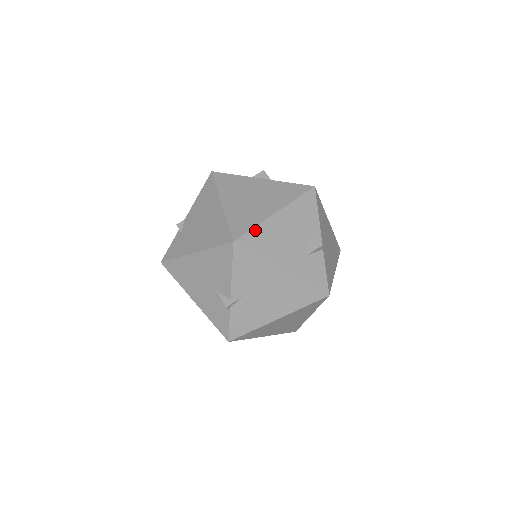
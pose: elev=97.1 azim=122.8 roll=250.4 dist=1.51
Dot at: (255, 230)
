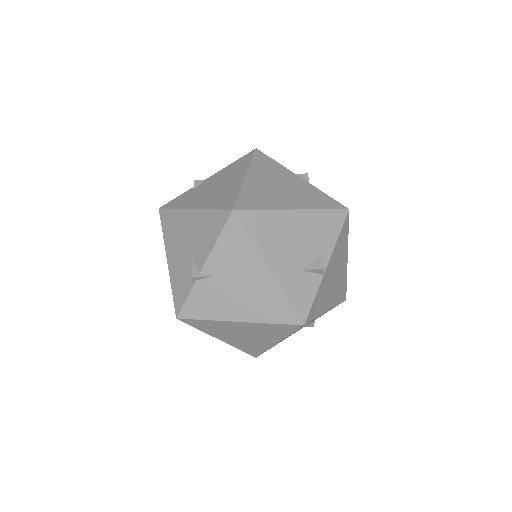
Dot at: (262, 212)
